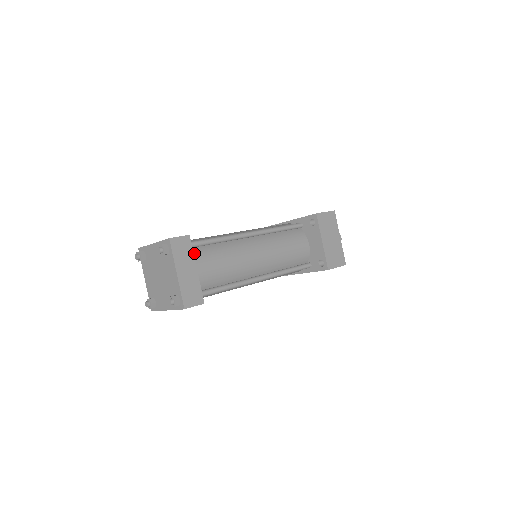
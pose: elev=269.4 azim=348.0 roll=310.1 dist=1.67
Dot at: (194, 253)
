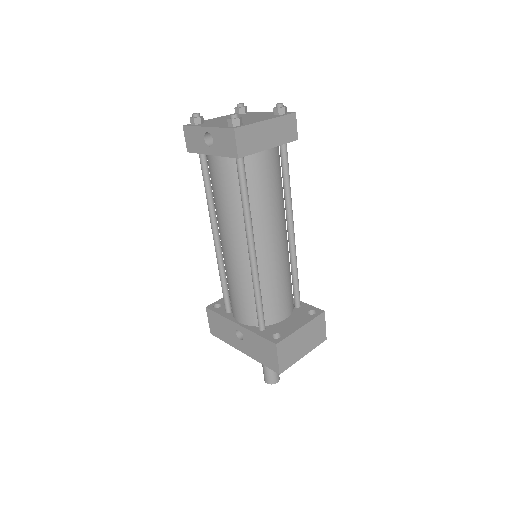
Dot at: (278, 150)
